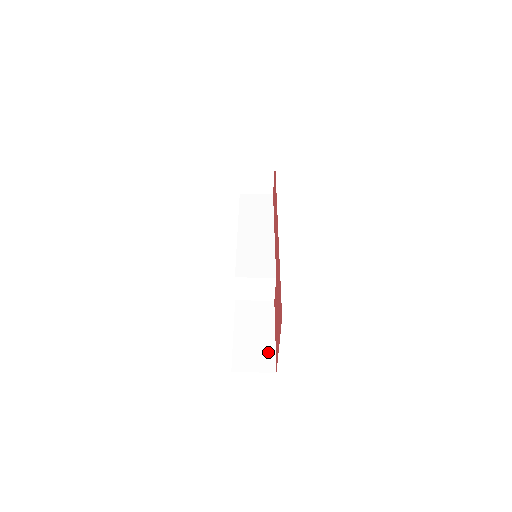
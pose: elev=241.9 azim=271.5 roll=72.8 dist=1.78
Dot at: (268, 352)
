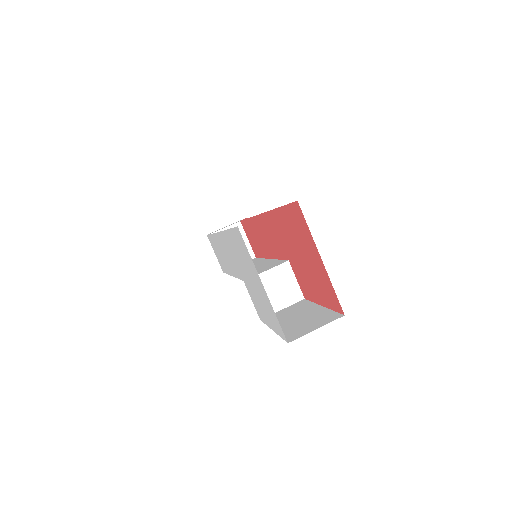
Dot at: (323, 314)
